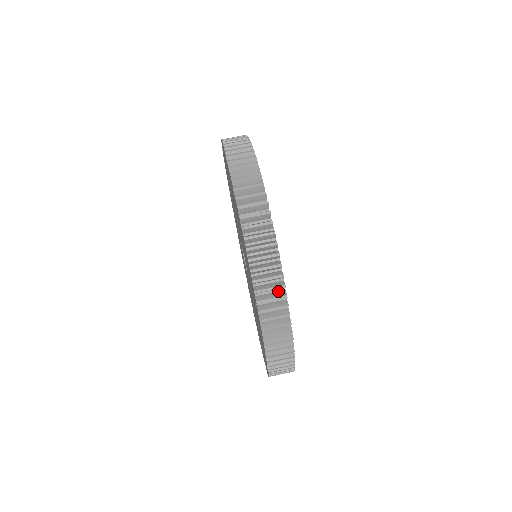
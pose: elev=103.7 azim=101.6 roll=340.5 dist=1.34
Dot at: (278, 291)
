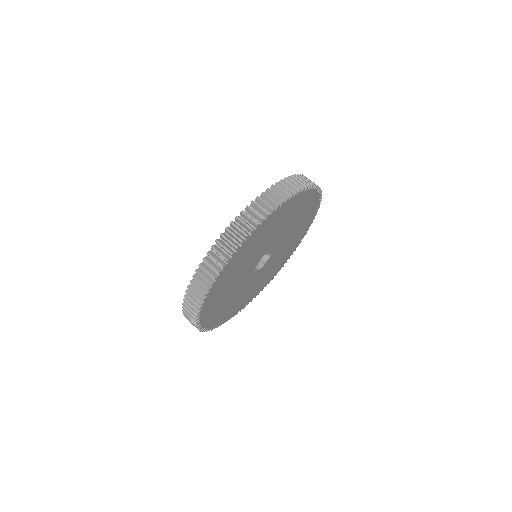
Dot at: occluded
